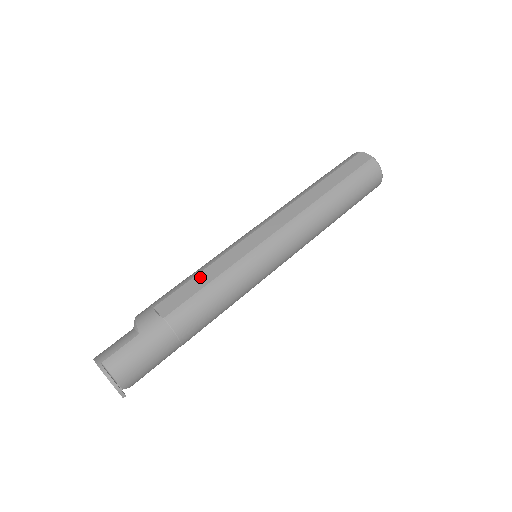
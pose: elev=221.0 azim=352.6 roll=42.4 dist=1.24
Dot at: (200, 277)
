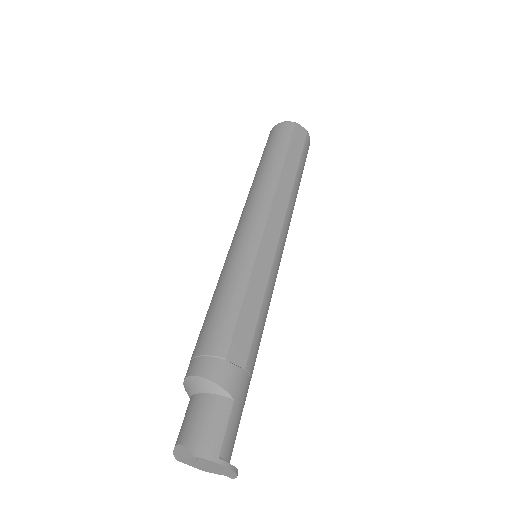
Dot at: (248, 303)
